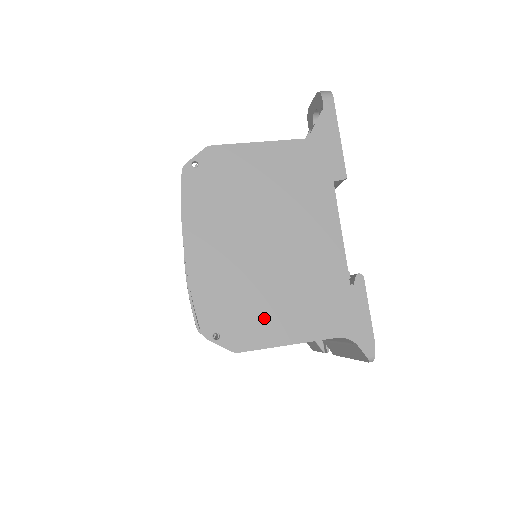
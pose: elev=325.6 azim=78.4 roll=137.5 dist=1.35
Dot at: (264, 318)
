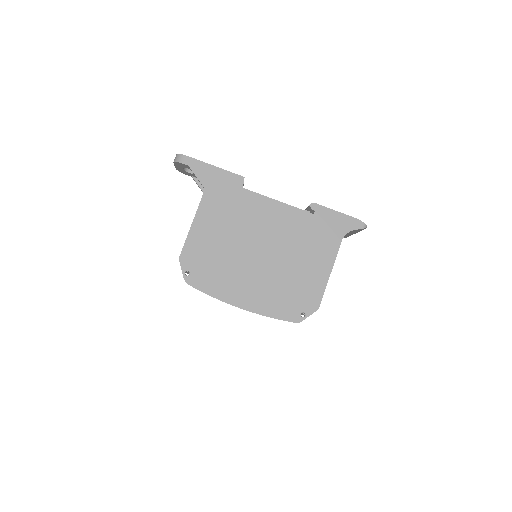
Dot at: (307, 280)
